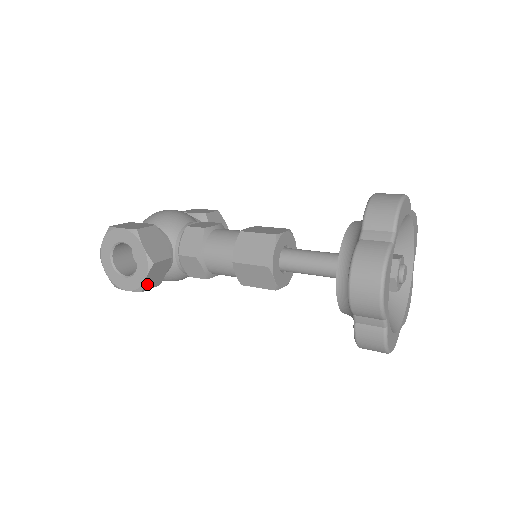
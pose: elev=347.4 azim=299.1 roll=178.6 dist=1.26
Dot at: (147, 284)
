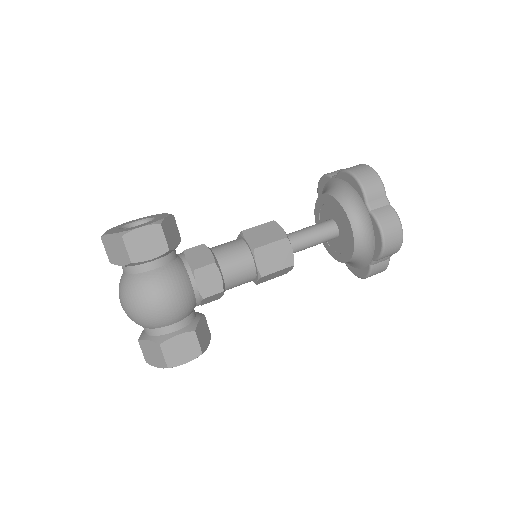
Dot at: occluded
